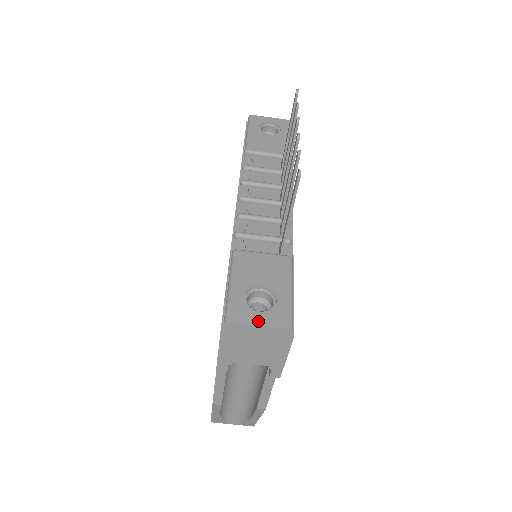
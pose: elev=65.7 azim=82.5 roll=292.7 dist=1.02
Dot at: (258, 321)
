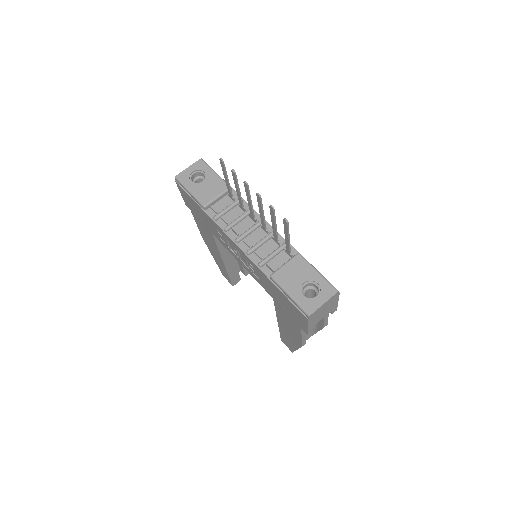
Dot at: (321, 302)
